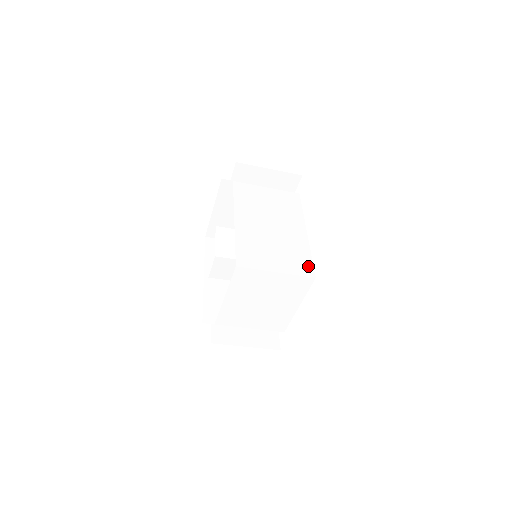
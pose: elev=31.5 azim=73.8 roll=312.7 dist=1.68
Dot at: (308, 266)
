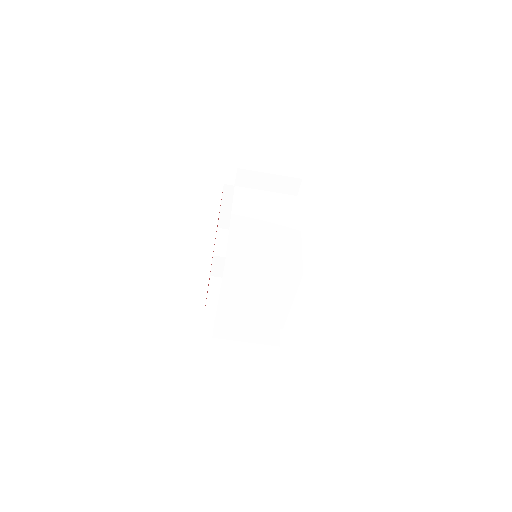
Dot at: (297, 264)
